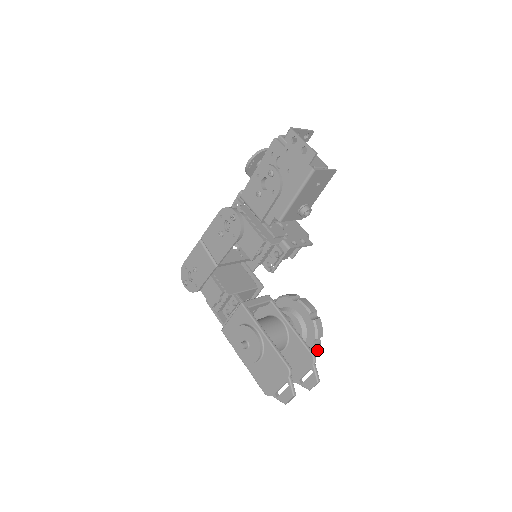
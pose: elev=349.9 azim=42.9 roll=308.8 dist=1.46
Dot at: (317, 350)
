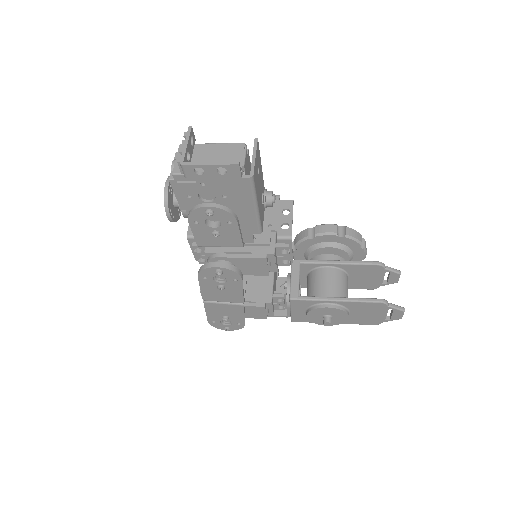
Dot at: occluded
